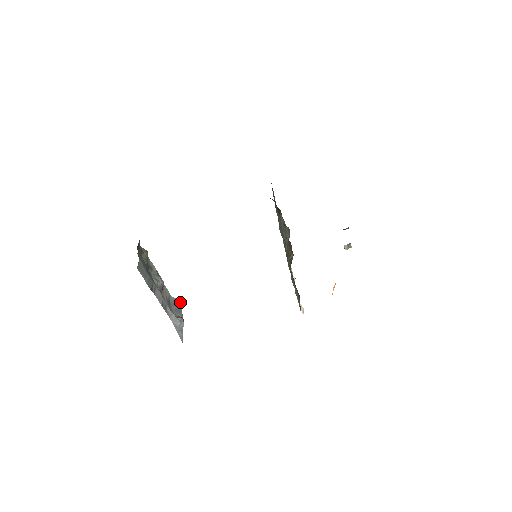
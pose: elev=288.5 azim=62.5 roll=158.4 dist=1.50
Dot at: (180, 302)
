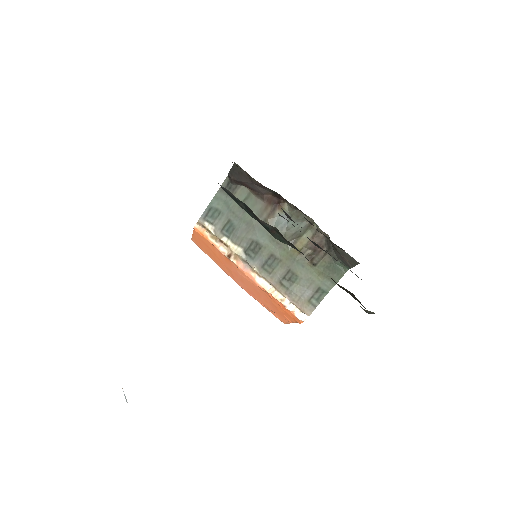
Dot at: occluded
